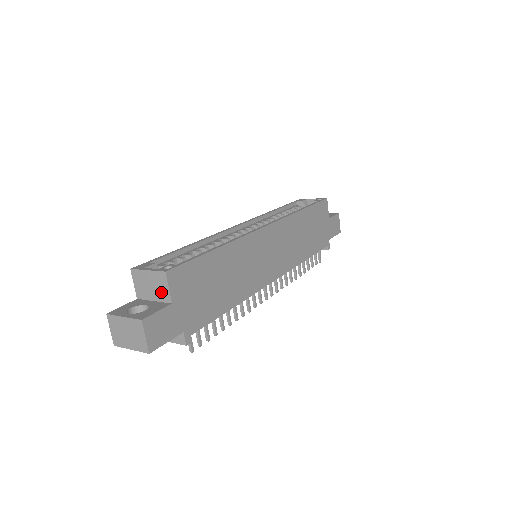
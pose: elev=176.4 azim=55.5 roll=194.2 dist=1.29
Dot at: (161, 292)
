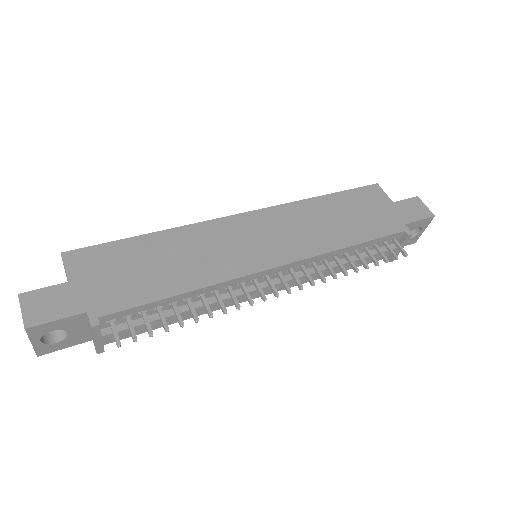
Dot at: (67, 279)
